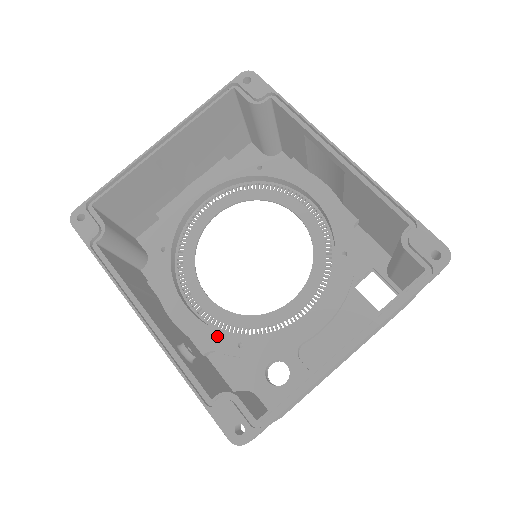
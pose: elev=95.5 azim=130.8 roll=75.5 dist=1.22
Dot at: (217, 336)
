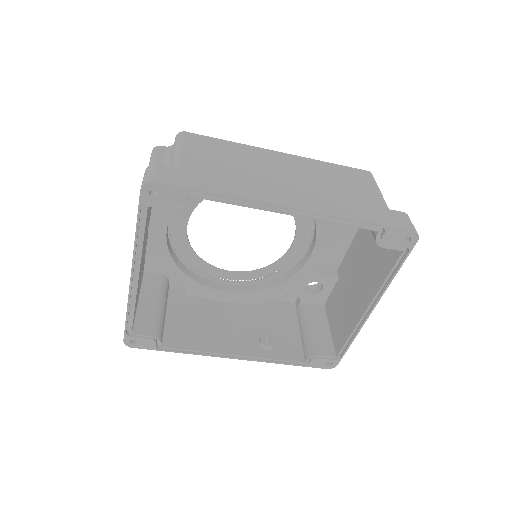
Dot at: (261, 293)
